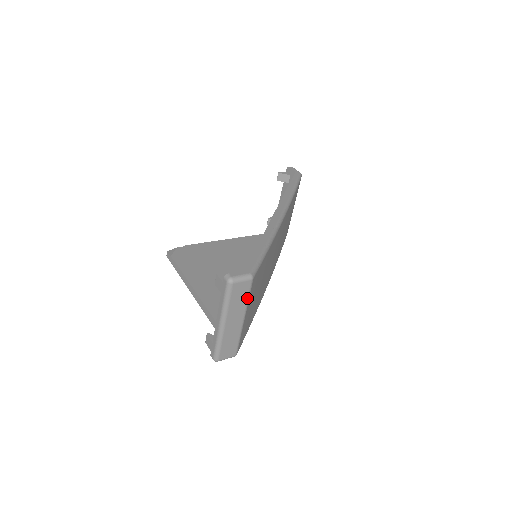
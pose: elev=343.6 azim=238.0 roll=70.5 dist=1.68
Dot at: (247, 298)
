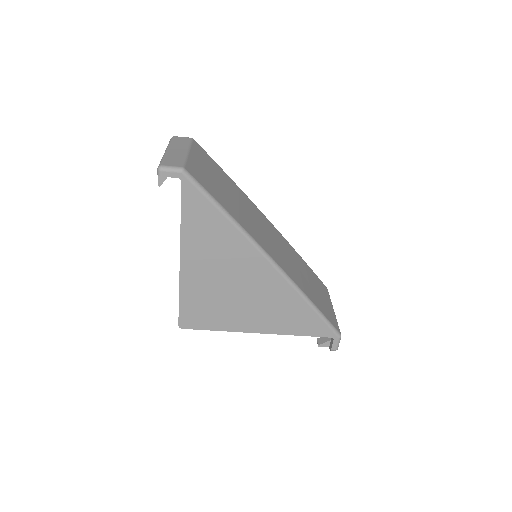
Dot at: (189, 144)
